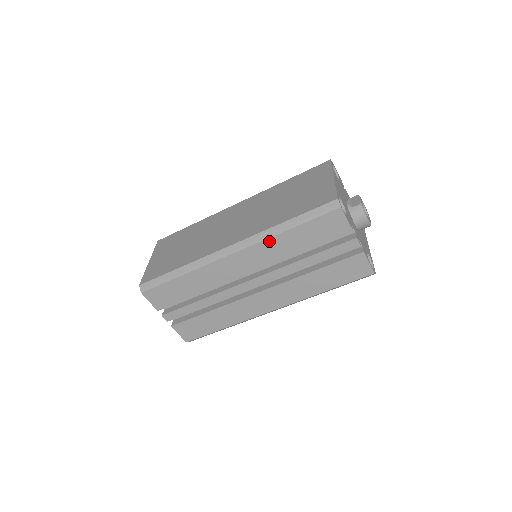
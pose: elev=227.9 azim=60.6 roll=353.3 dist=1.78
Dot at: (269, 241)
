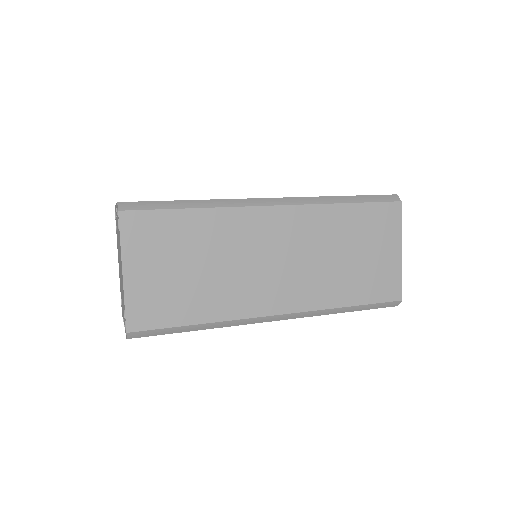
Dot at: (319, 314)
